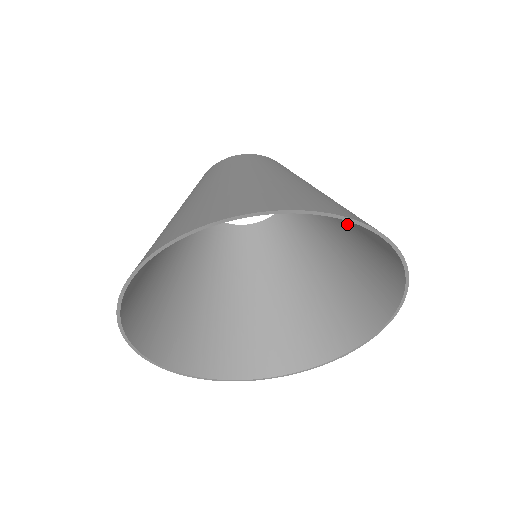
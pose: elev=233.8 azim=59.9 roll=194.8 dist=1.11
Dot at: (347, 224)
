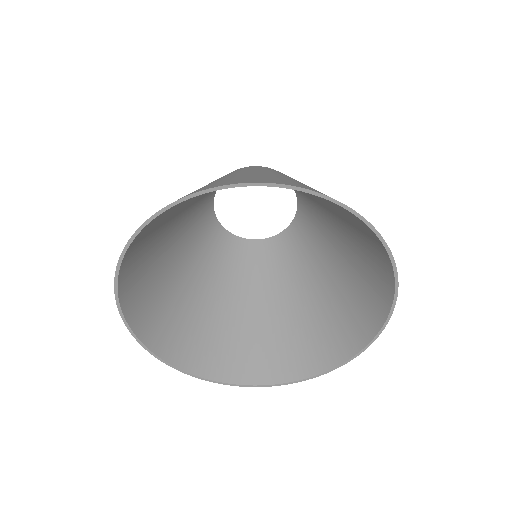
Dot at: (319, 197)
